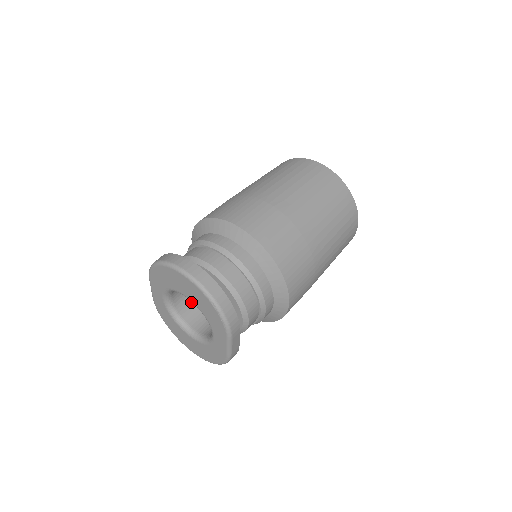
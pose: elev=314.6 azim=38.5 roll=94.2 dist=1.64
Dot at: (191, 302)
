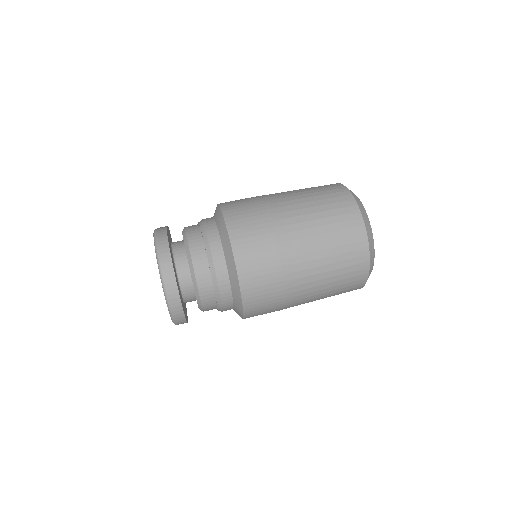
Dot at: occluded
